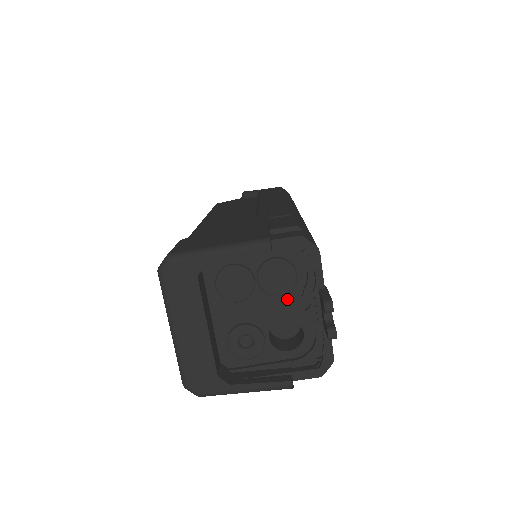
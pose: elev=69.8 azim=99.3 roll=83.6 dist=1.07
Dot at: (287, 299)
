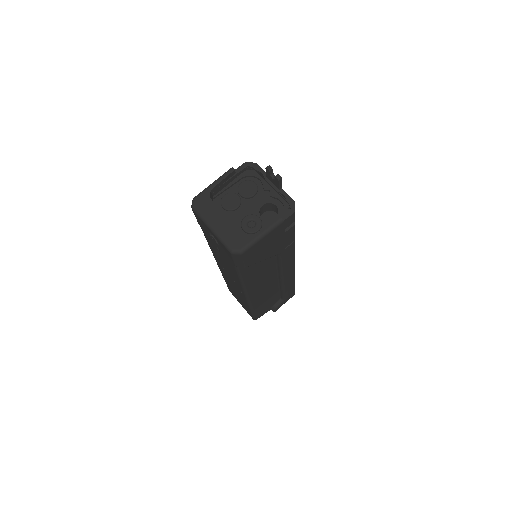
Dot at: (259, 196)
